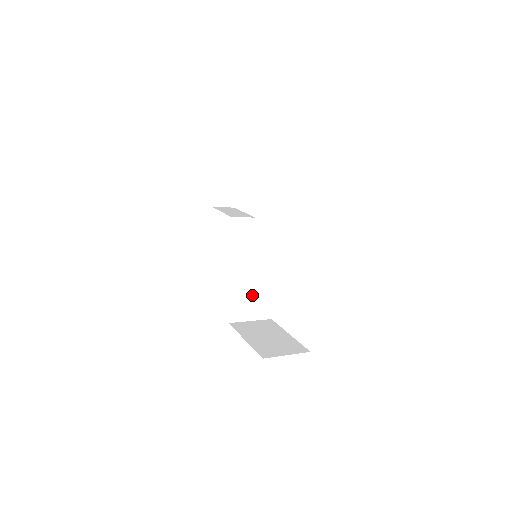
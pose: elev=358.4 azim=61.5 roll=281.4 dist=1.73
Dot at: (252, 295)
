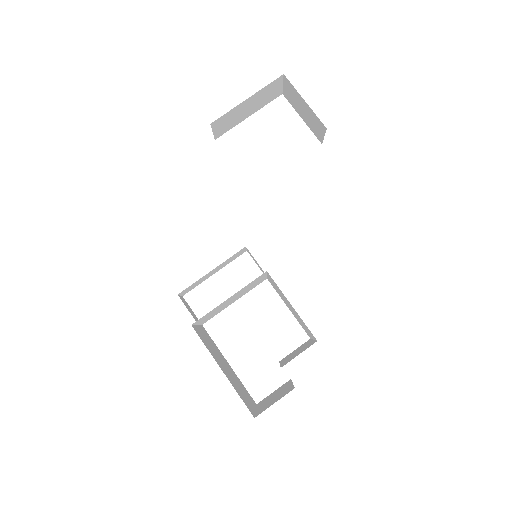
Dot at: (229, 301)
